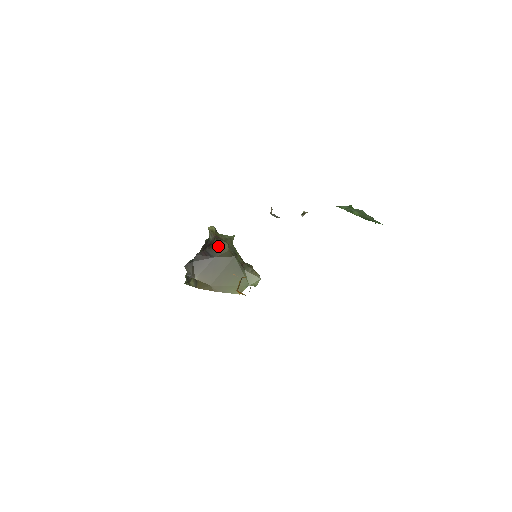
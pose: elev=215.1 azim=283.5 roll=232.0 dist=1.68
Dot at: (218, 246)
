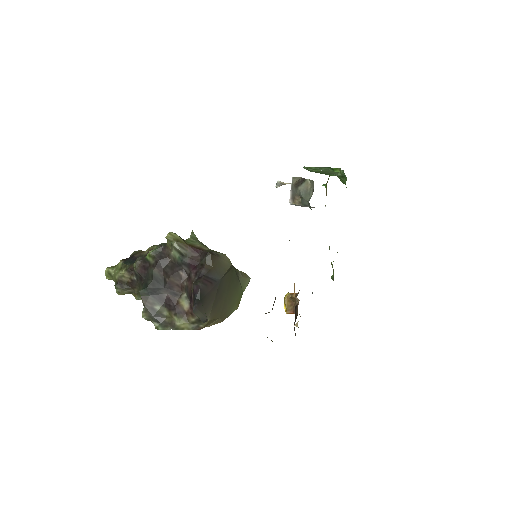
Dot at: (218, 263)
